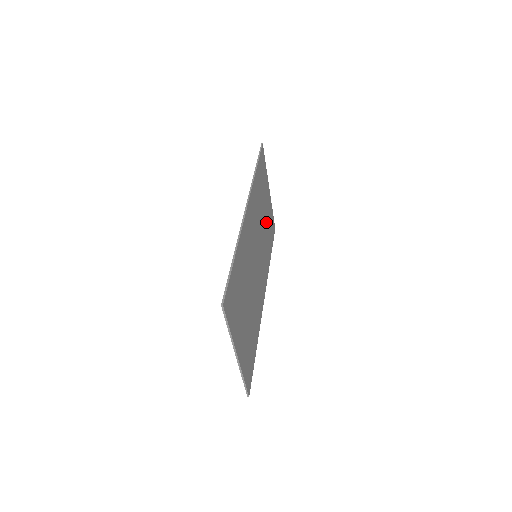
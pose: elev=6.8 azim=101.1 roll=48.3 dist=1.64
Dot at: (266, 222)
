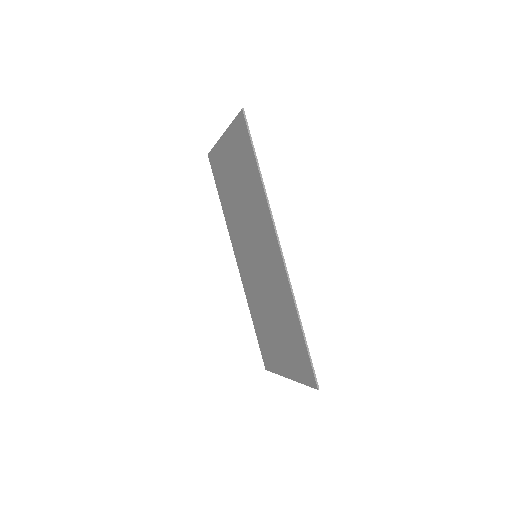
Dot at: (233, 186)
